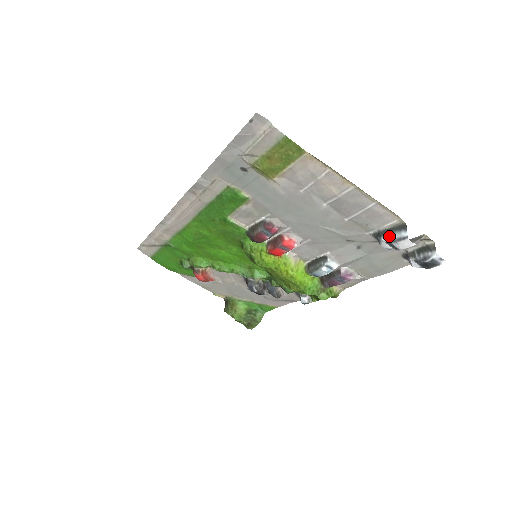
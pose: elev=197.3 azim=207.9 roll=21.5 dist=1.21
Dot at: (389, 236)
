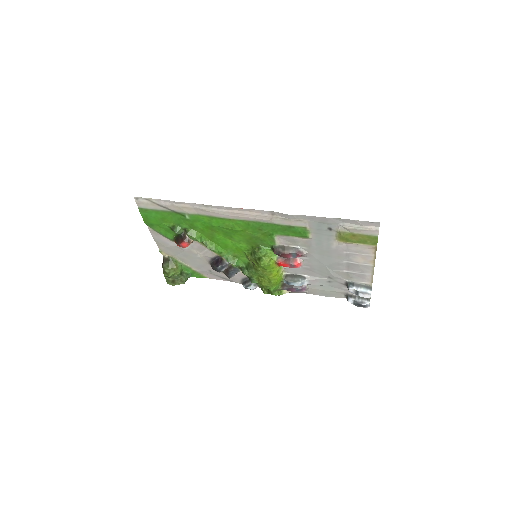
Dot at: (360, 288)
